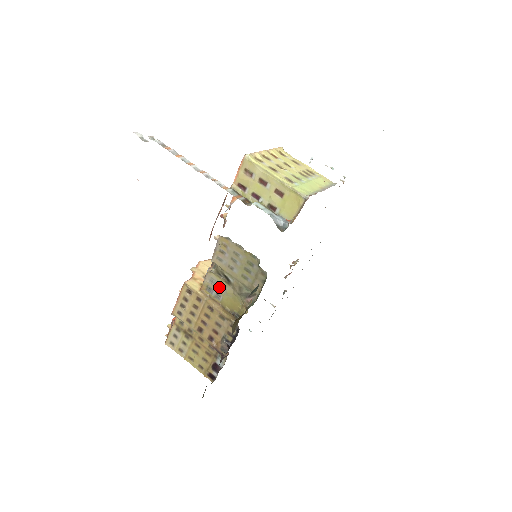
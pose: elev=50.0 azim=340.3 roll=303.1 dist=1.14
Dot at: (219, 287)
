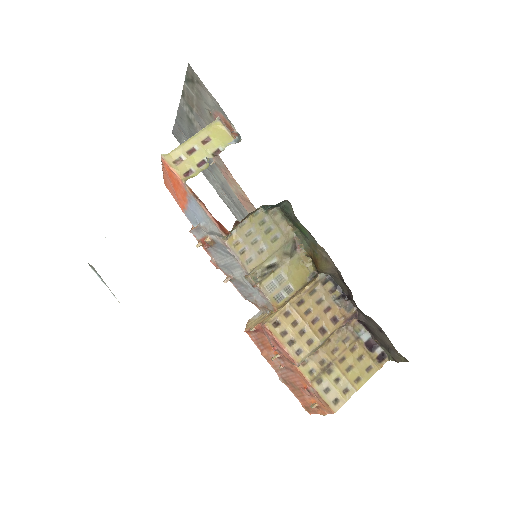
Dot at: (278, 282)
